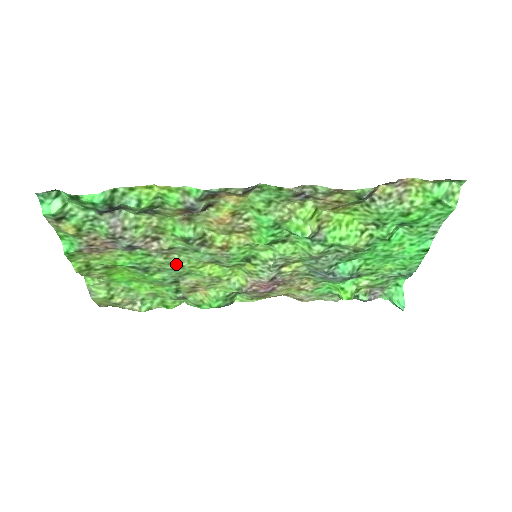
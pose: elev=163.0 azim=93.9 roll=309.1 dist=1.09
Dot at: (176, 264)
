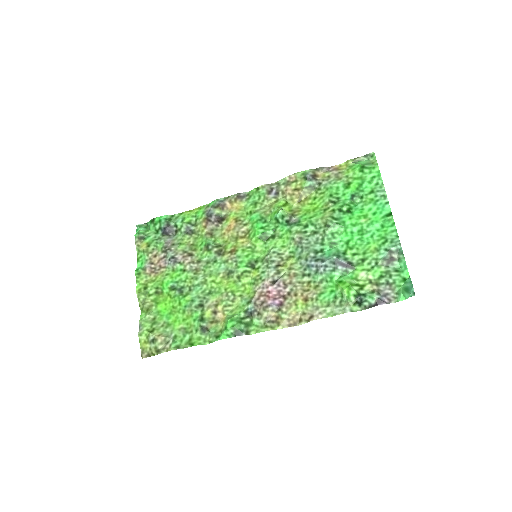
Dot at: (201, 279)
